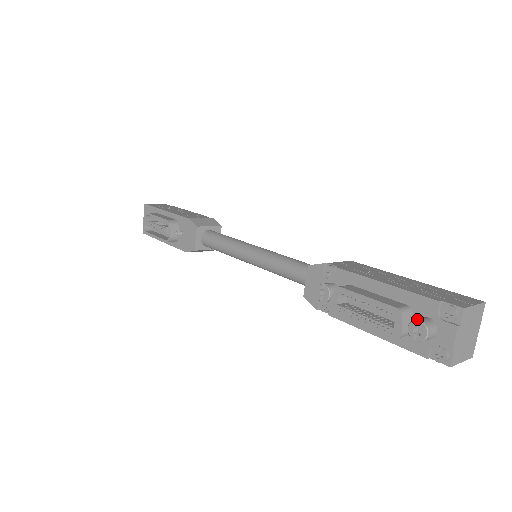
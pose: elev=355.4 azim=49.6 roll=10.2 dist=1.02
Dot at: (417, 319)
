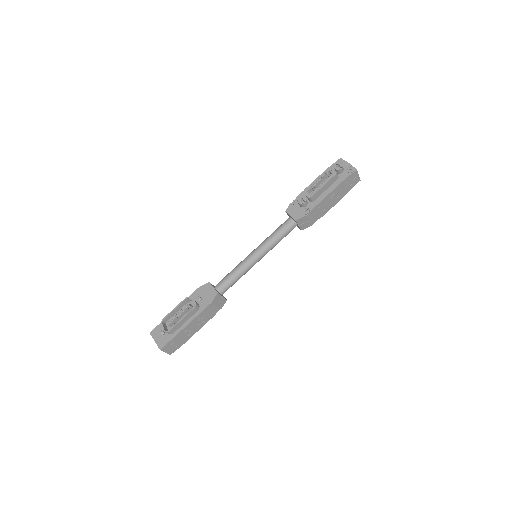
Dot at: (334, 165)
